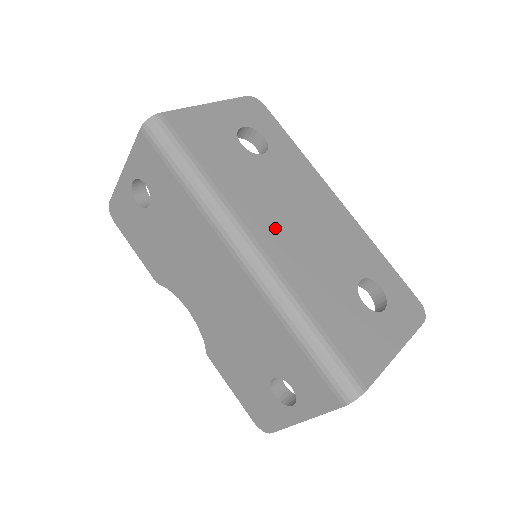
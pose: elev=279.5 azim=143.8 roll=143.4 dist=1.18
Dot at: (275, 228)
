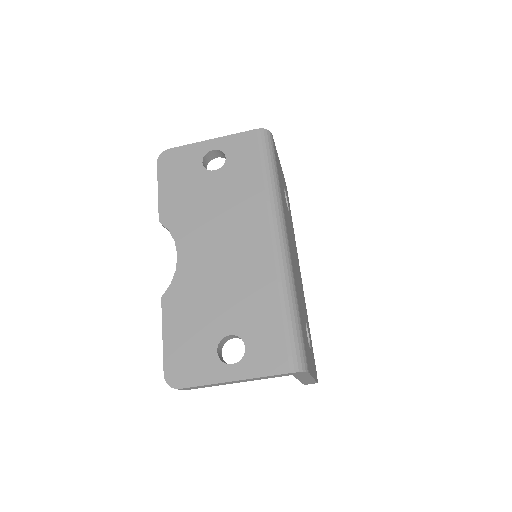
Dot at: occluded
